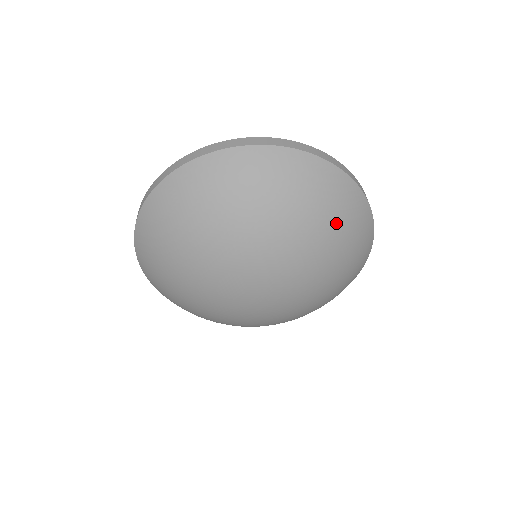
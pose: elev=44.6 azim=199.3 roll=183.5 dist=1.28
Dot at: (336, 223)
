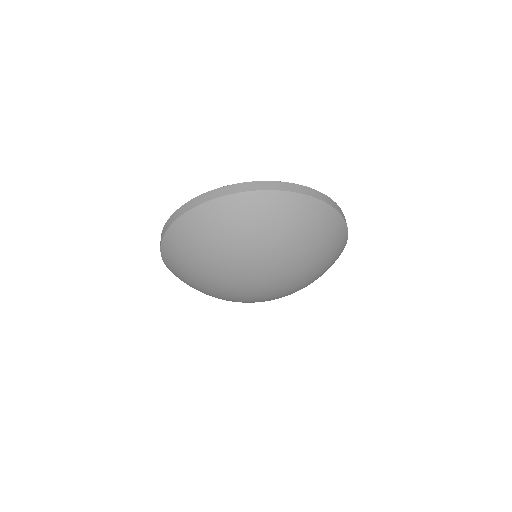
Dot at: (321, 243)
